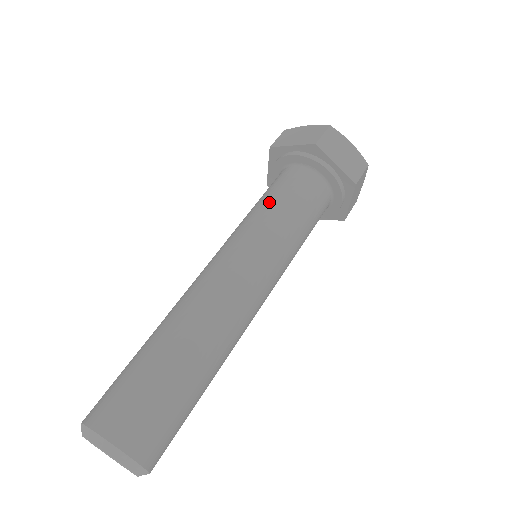
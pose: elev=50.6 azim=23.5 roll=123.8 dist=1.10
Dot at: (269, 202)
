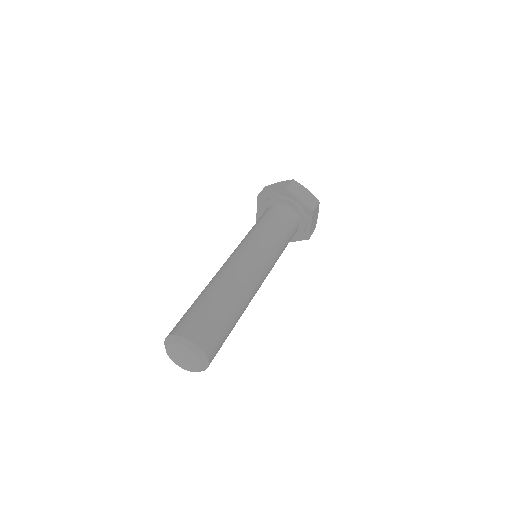
Dot at: (261, 223)
